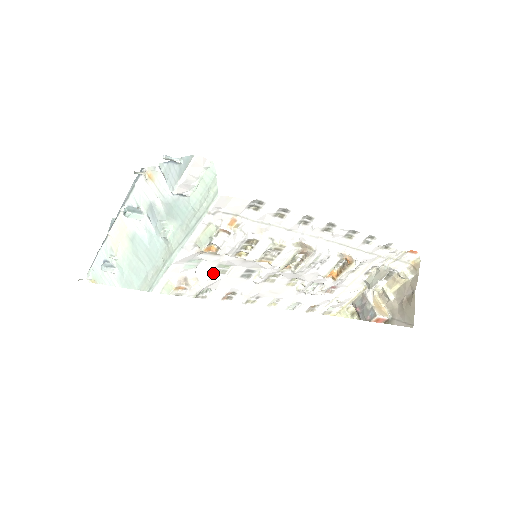
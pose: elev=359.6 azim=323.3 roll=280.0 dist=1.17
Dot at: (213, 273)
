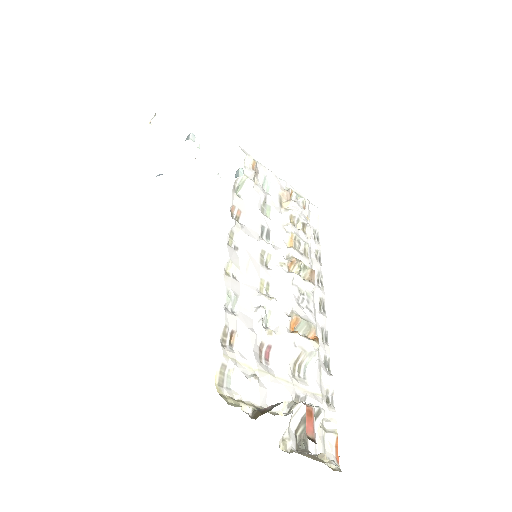
Dot at: (266, 198)
